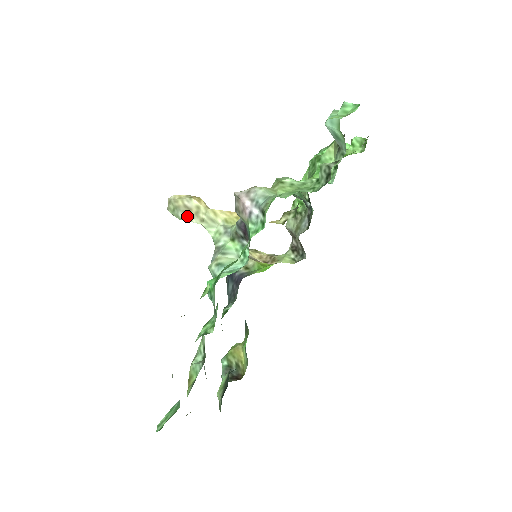
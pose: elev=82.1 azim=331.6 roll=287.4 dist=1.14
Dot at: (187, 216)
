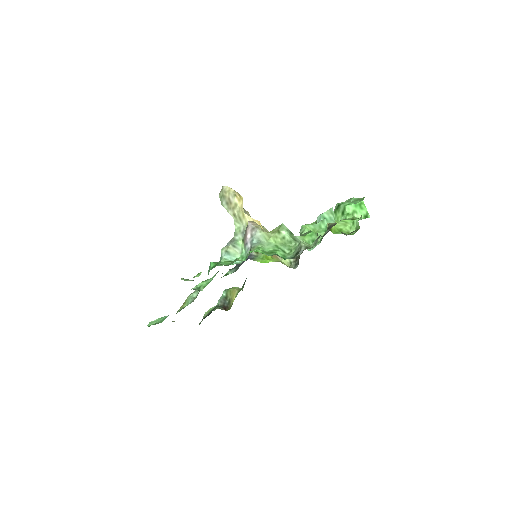
Dot at: (227, 206)
